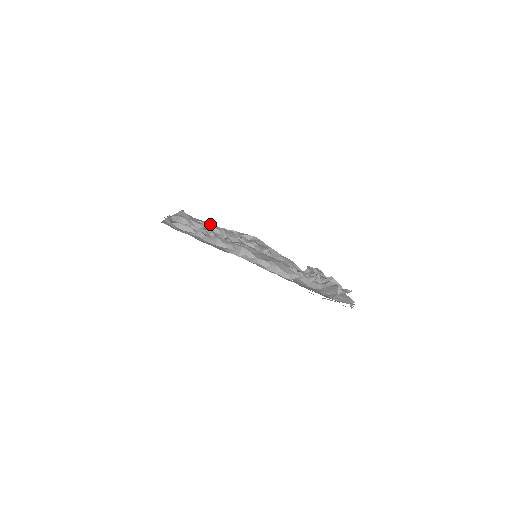
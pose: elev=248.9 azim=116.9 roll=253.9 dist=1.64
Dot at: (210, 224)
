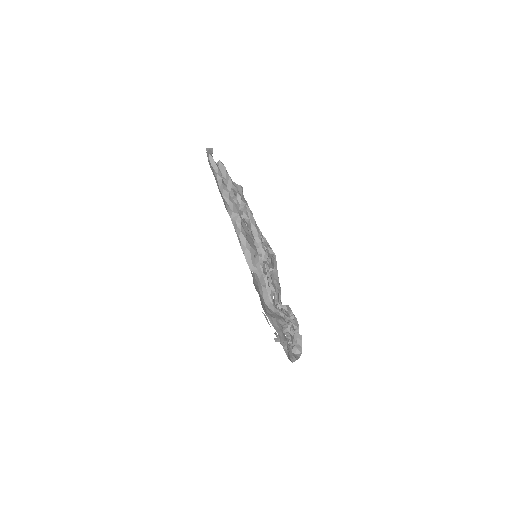
Dot at: (250, 212)
